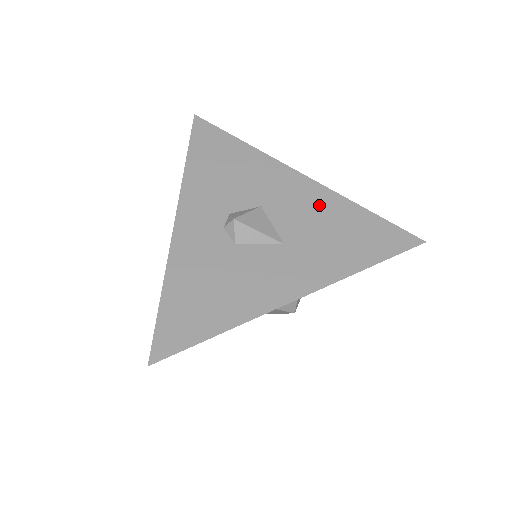
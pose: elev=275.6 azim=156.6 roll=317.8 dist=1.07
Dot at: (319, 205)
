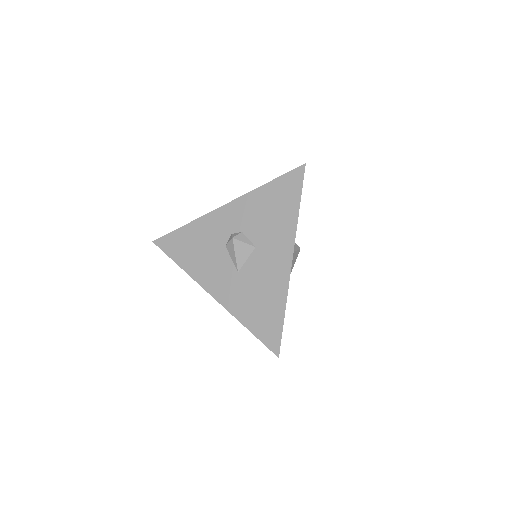
Dot at: (273, 281)
